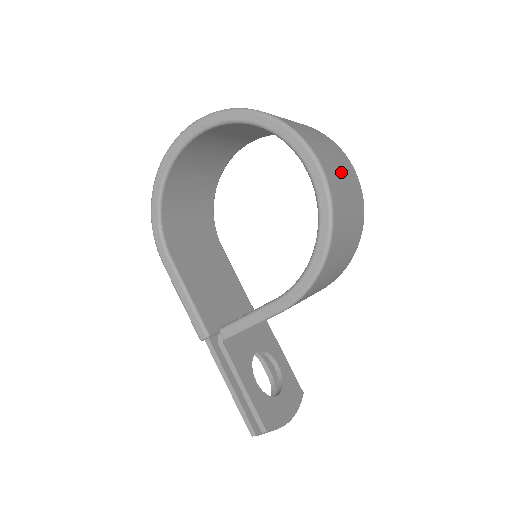
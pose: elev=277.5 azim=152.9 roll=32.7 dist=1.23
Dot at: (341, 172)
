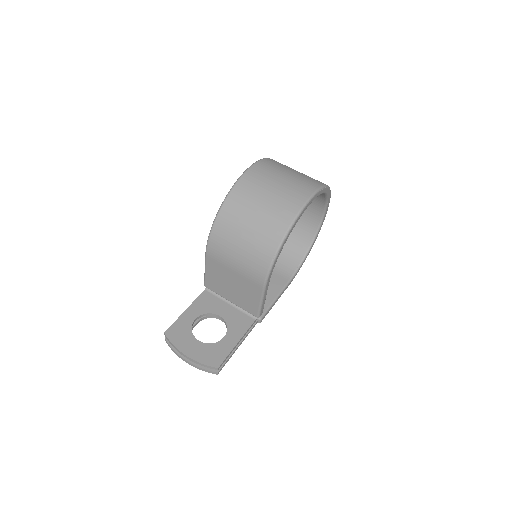
Dot at: (275, 184)
